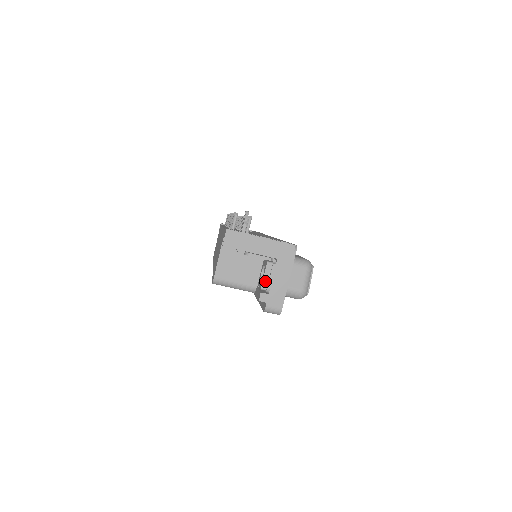
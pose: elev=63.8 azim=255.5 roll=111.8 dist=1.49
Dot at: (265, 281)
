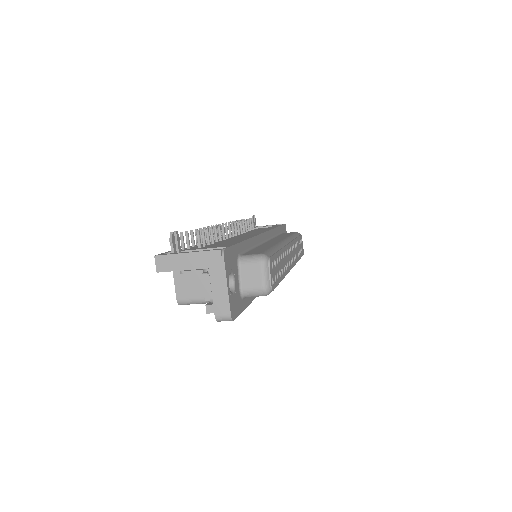
Dot at: (206, 293)
